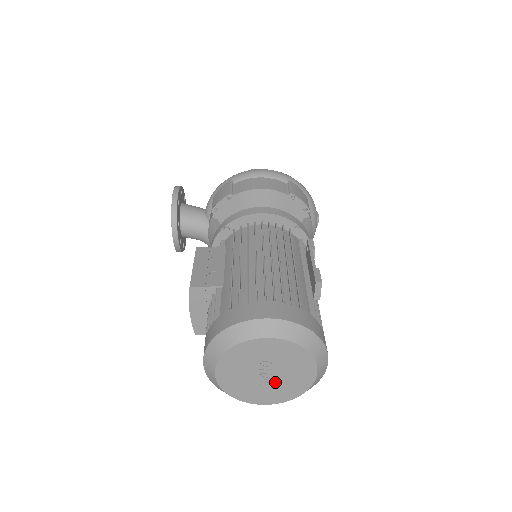
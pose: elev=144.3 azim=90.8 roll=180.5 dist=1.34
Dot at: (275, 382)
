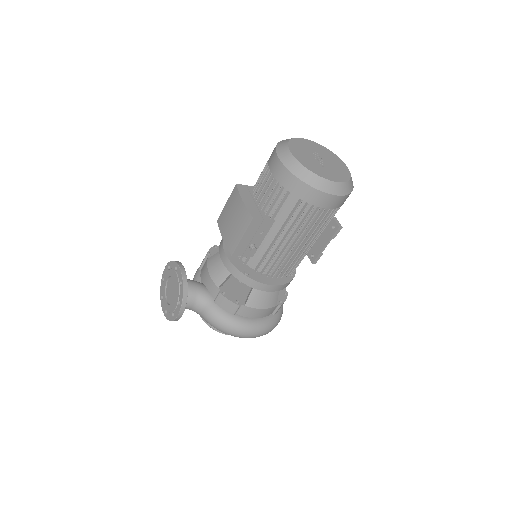
Dot at: (329, 166)
